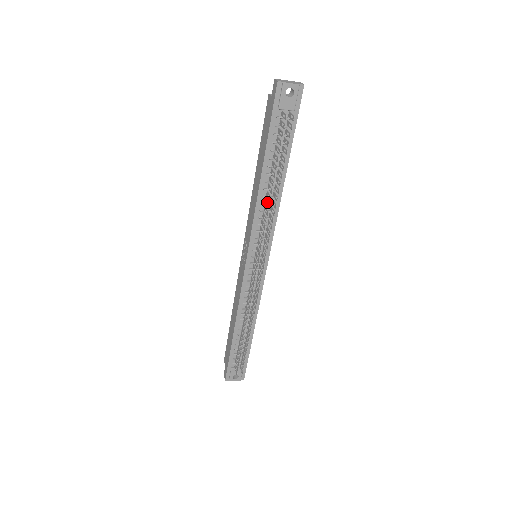
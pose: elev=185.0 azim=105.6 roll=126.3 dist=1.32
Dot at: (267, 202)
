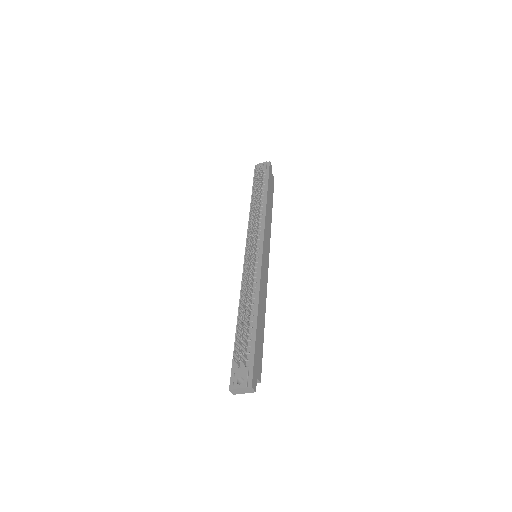
Dot at: (252, 210)
